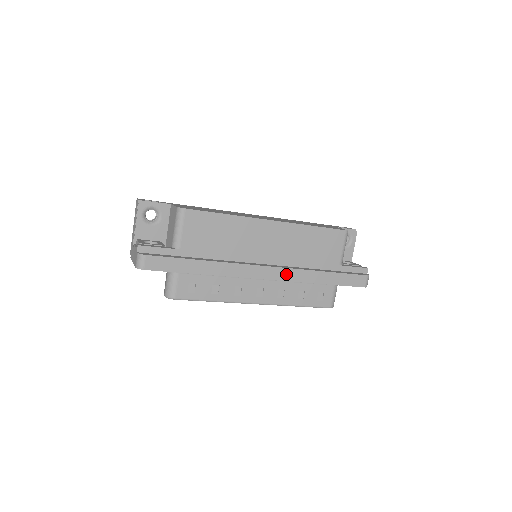
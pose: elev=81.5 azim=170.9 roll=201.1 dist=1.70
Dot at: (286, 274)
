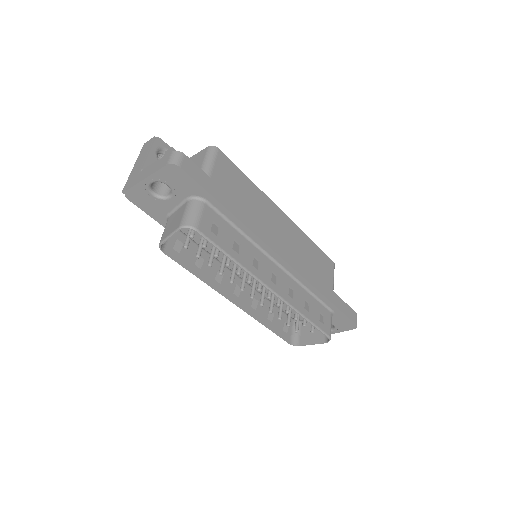
Dot at: (300, 267)
